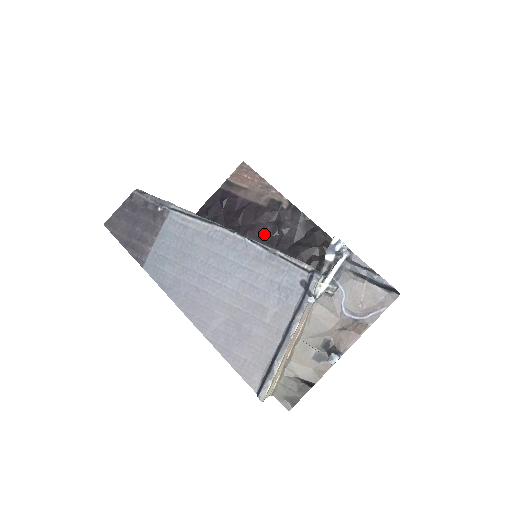
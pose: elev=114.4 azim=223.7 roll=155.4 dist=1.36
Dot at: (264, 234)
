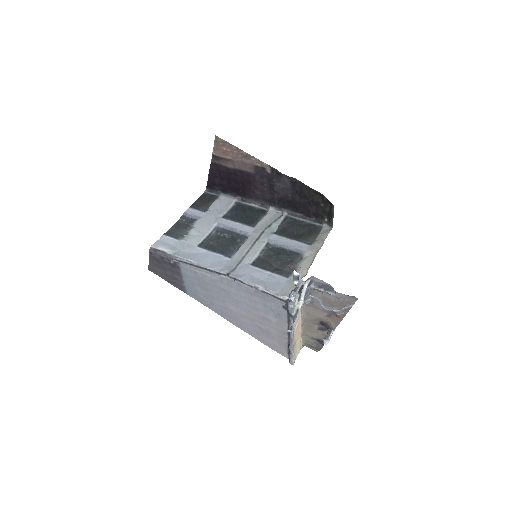
Dot at: (264, 195)
